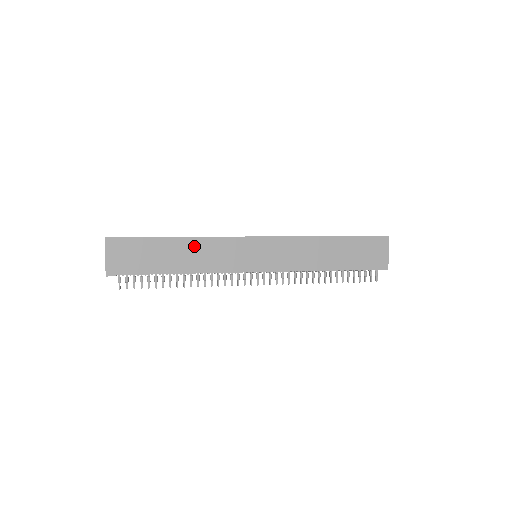
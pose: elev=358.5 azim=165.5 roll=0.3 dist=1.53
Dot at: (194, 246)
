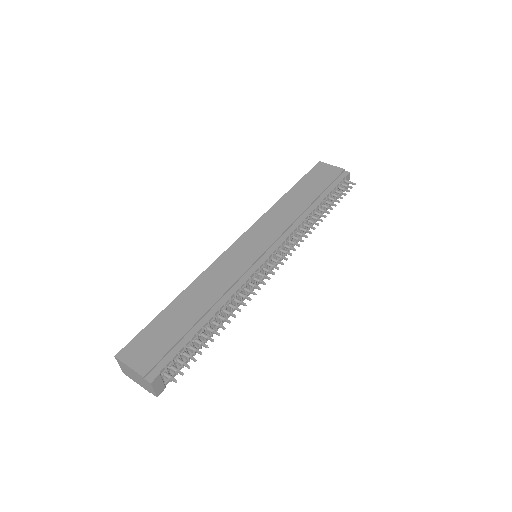
Dot at: (198, 289)
